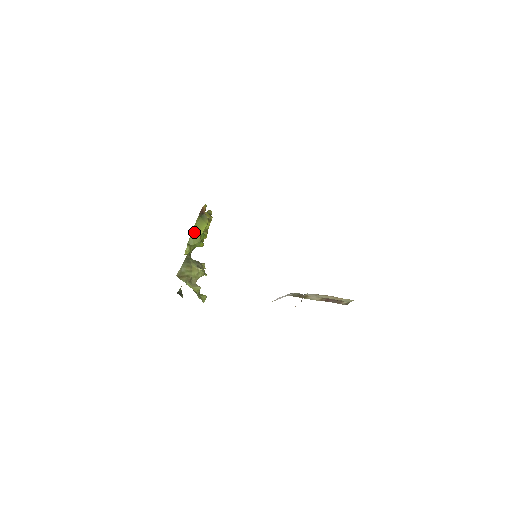
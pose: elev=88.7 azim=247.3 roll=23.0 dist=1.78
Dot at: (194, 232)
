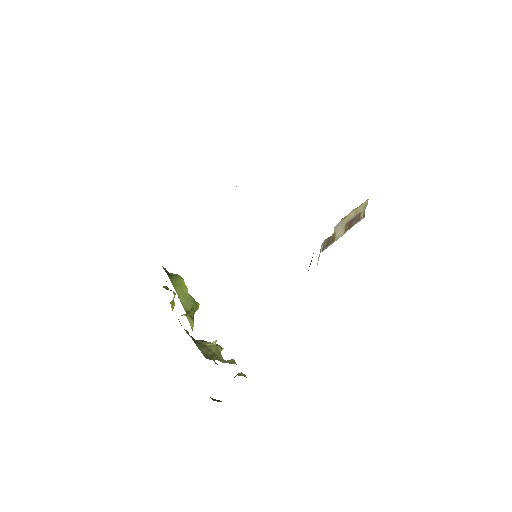
Dot at: (180, 295)
